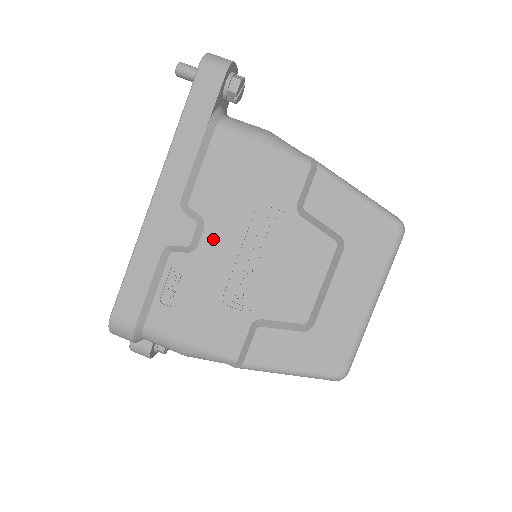
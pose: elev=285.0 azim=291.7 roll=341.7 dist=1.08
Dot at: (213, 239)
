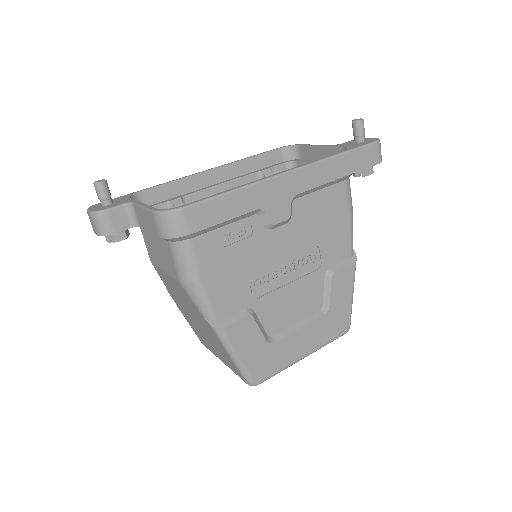
Dot at: (283, 236)
